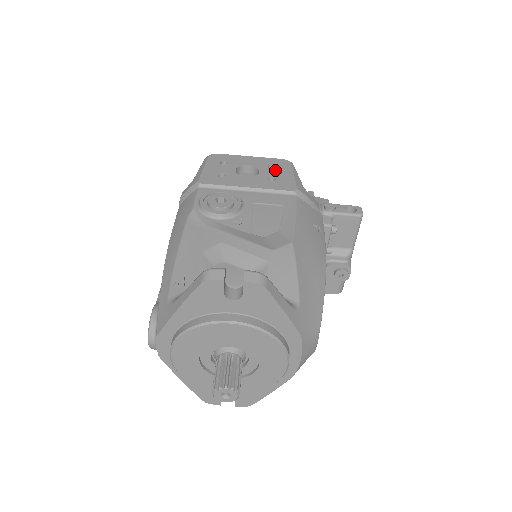
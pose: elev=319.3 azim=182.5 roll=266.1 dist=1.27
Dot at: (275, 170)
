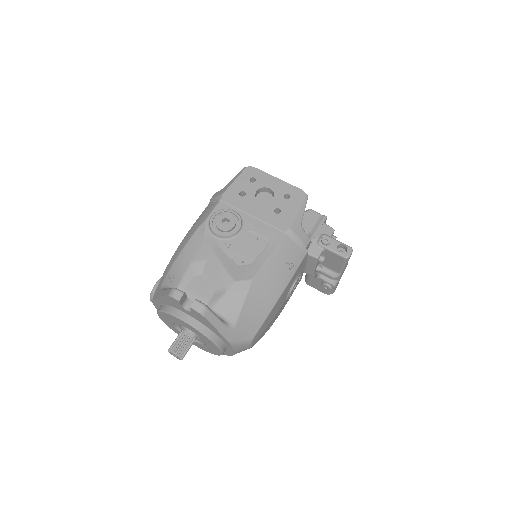
Dot at: (287, 201)
